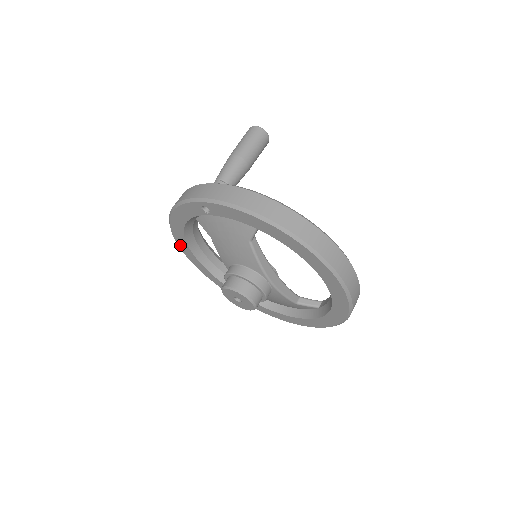
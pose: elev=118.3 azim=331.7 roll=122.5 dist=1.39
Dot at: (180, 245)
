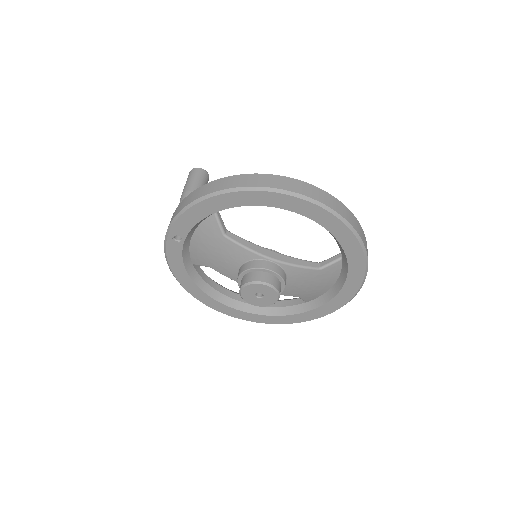
Dot at: (211, 306)
